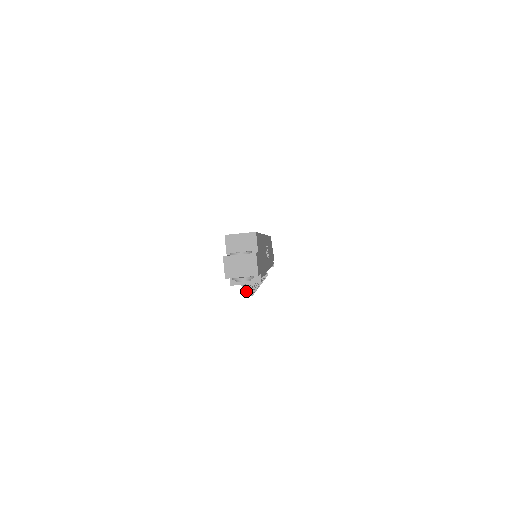
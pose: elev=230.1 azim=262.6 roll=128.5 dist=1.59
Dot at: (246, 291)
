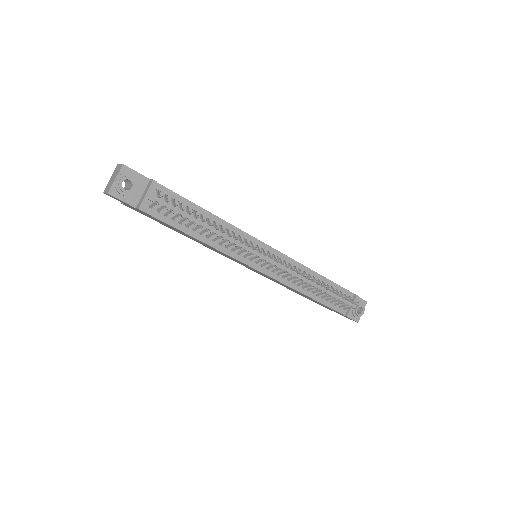
Dot at: (164, 206)
